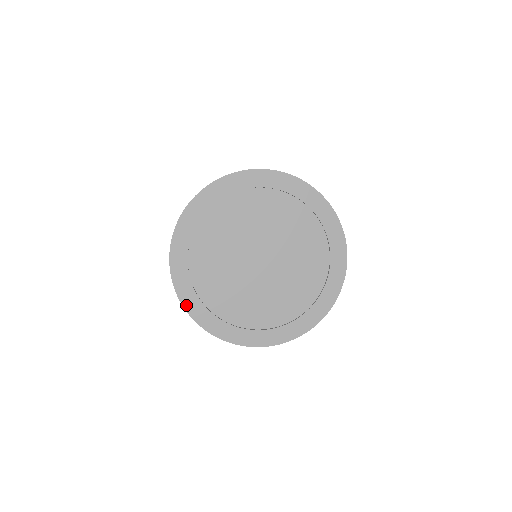
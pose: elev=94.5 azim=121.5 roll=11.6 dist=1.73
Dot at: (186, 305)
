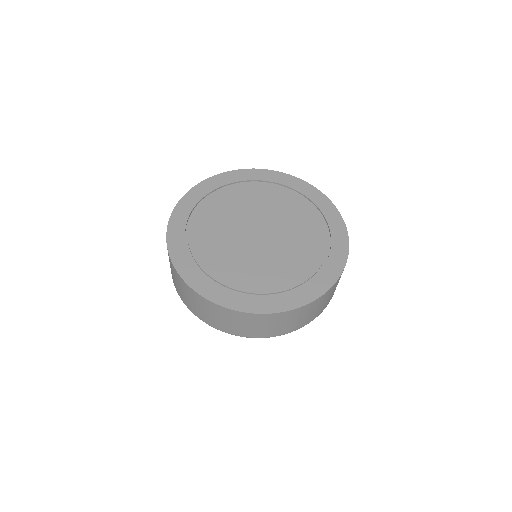
Dot at: (178, 208)
